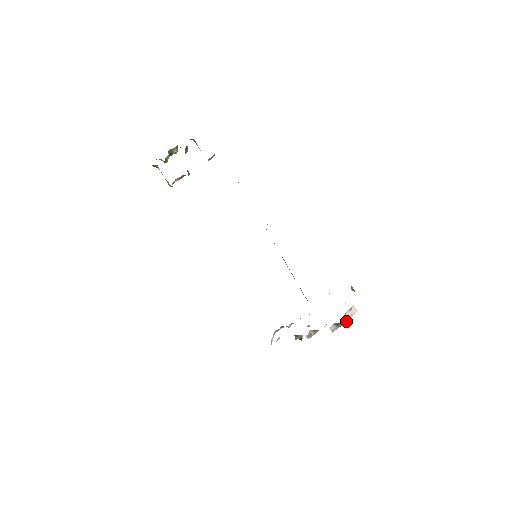
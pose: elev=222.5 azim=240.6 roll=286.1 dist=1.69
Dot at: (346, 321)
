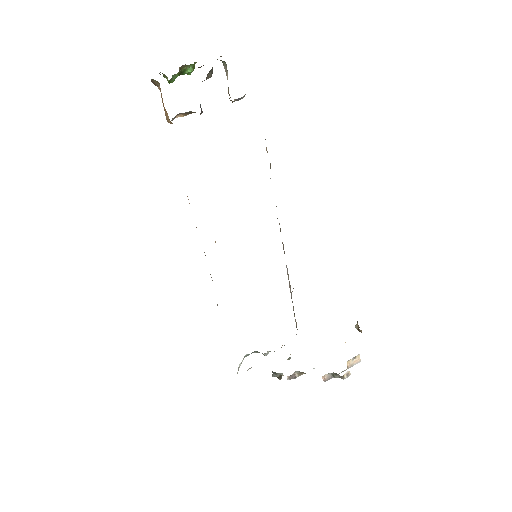
Dot at: (347, 373)
